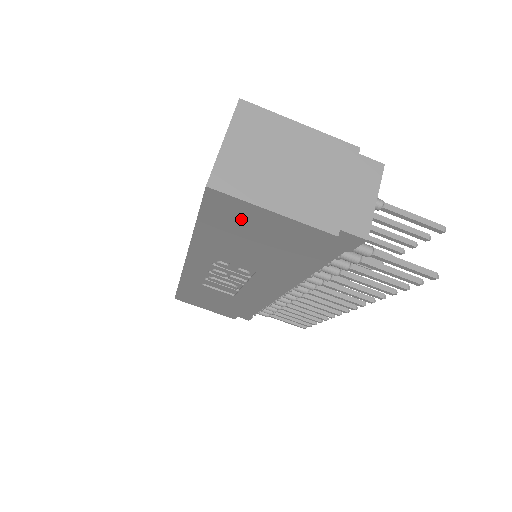
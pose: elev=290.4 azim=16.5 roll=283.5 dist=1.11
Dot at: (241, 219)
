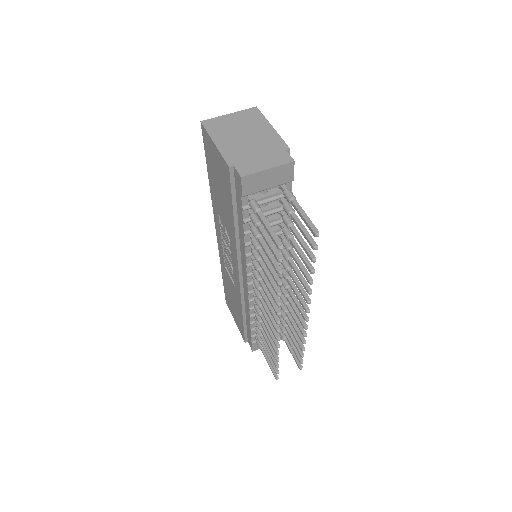
Dot at: (212, 156)
